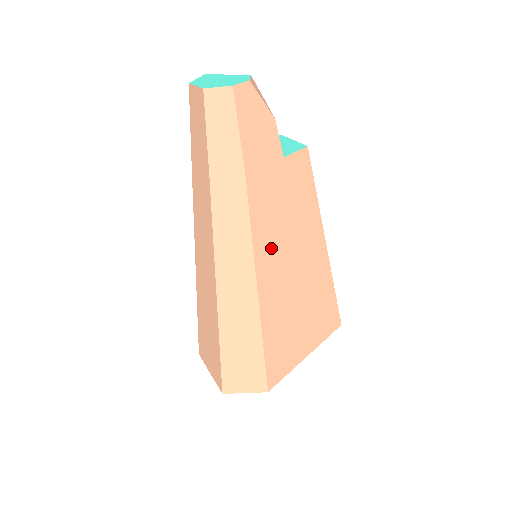
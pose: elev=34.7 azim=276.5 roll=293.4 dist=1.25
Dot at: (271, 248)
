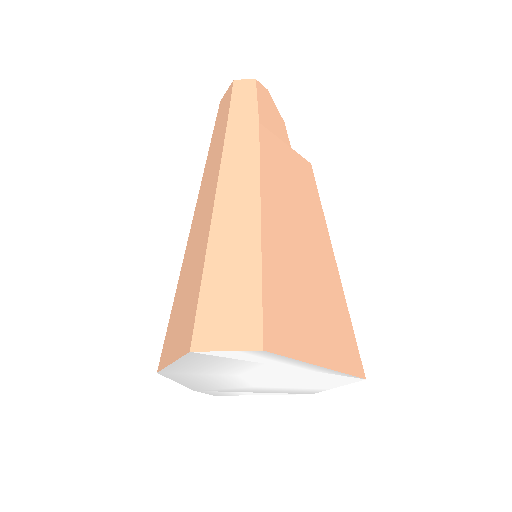
Dot at: (277, 193)
